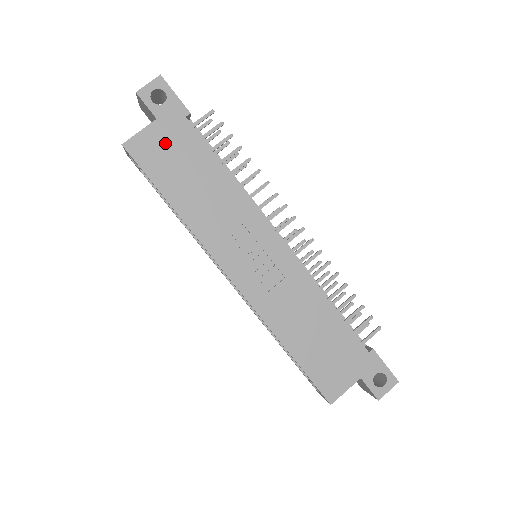
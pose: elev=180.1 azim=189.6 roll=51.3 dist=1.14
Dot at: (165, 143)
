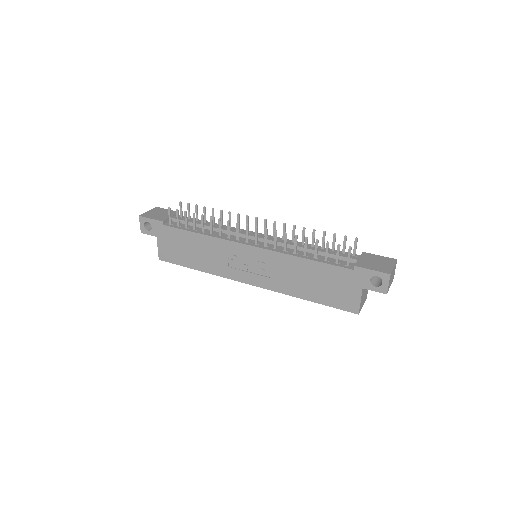
Dot at: (169, 244)
